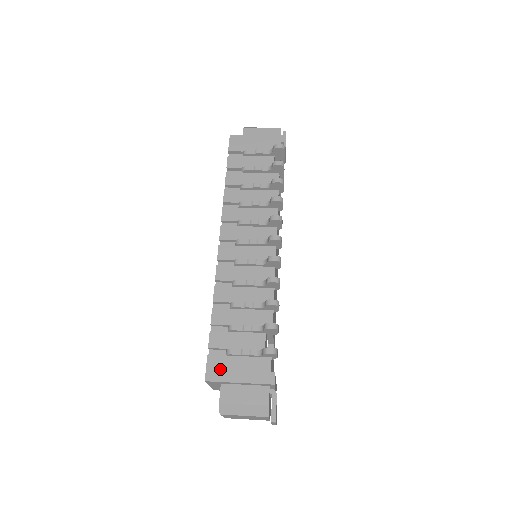
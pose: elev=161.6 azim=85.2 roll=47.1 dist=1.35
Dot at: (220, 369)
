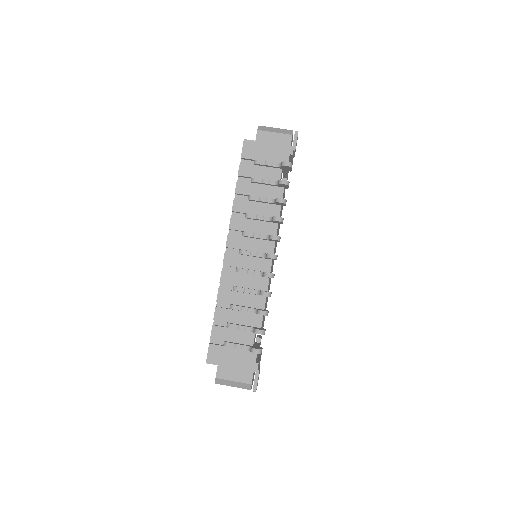
Dot at: (218, 356)
